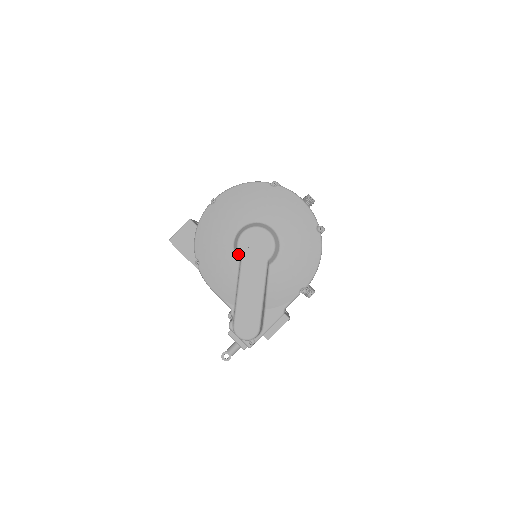
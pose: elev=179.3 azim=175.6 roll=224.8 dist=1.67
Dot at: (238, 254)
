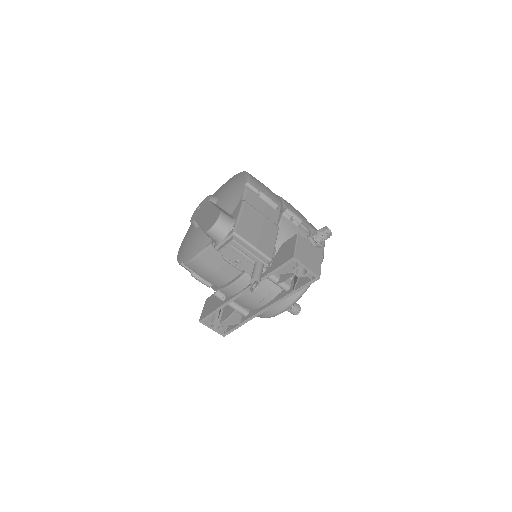
Dot at: (194, 223)
